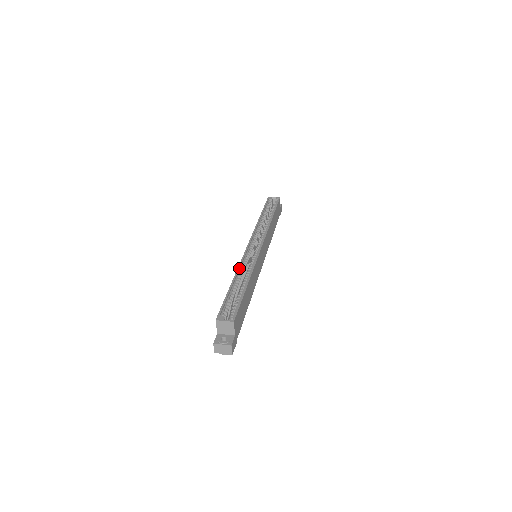
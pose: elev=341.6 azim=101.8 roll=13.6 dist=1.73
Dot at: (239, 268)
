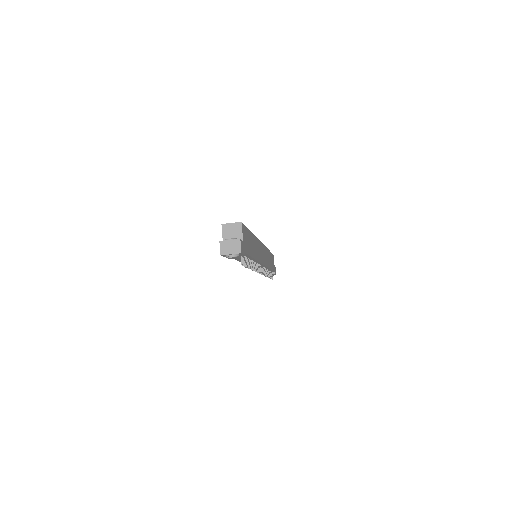
Dot at: occluded
